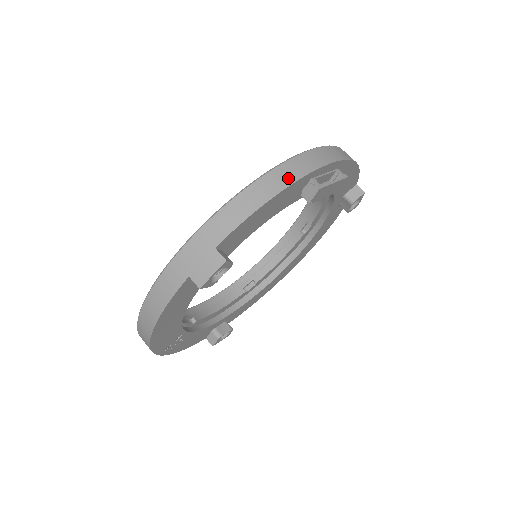
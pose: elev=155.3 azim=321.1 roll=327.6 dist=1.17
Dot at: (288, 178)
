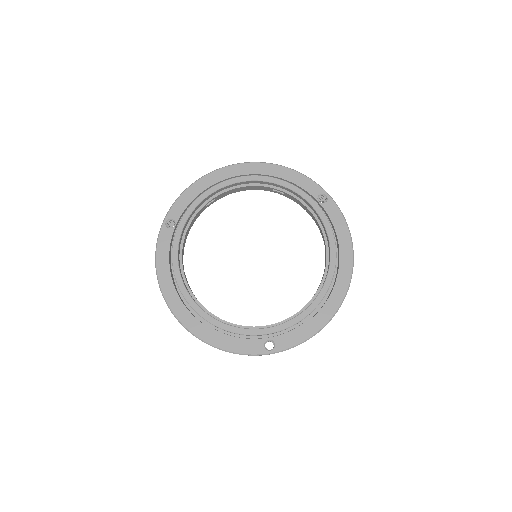
Dot at: occluded
